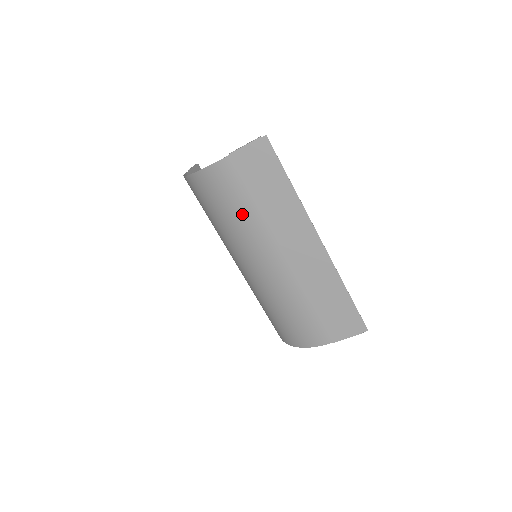
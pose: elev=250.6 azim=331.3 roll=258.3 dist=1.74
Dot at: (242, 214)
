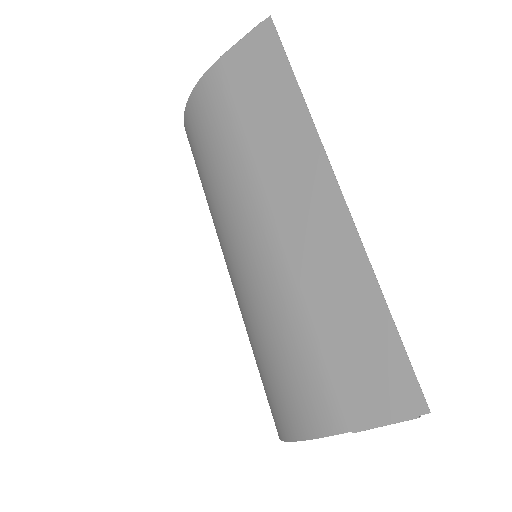
Dot at: (225, 152)
